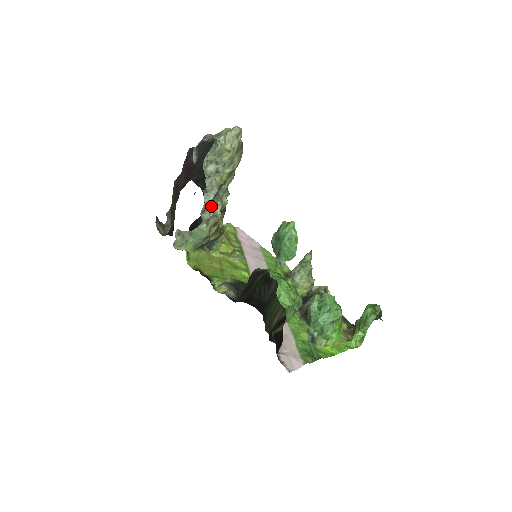
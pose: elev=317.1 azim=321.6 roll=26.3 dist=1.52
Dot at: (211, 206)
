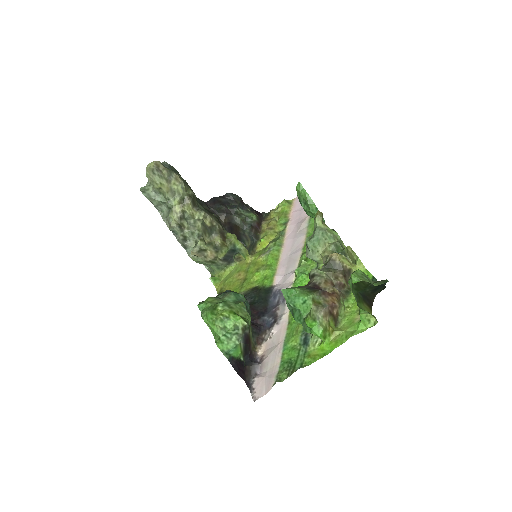
Dot at: (188, 238)
